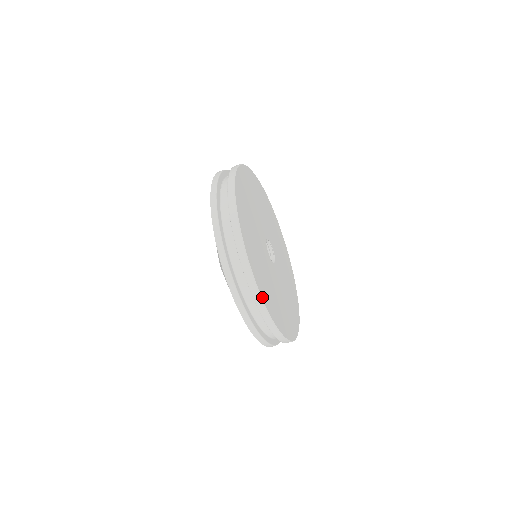
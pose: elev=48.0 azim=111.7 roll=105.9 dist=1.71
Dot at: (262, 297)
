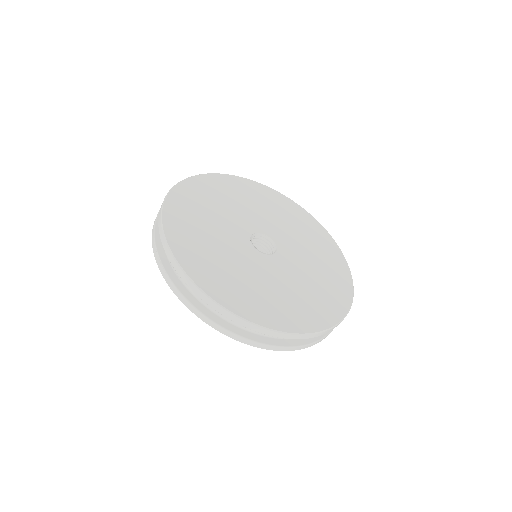
Dot at: (280, 330)
